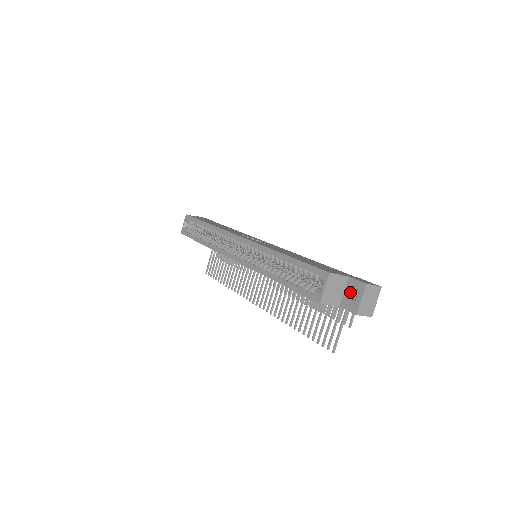
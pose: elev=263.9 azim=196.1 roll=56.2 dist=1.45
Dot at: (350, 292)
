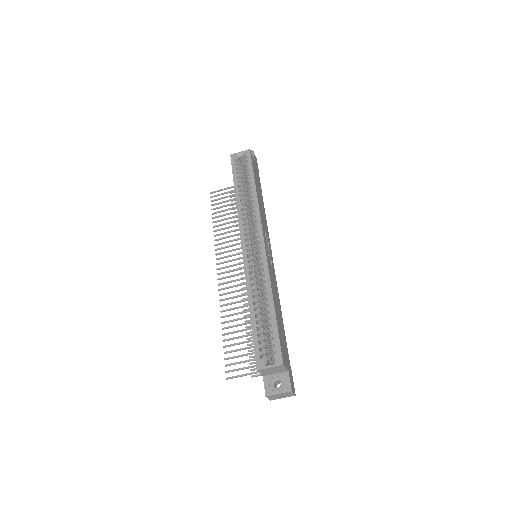
Dot at: (278, 379)
